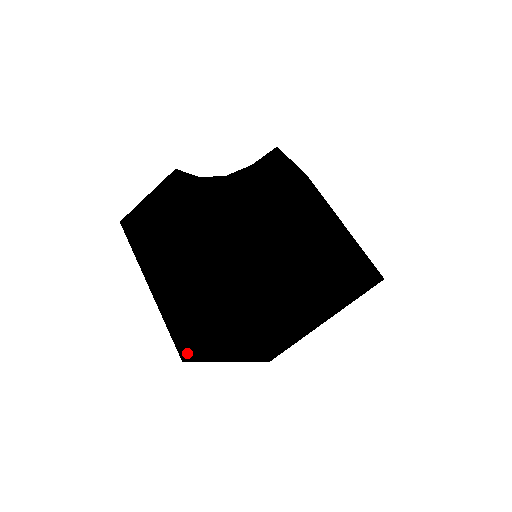
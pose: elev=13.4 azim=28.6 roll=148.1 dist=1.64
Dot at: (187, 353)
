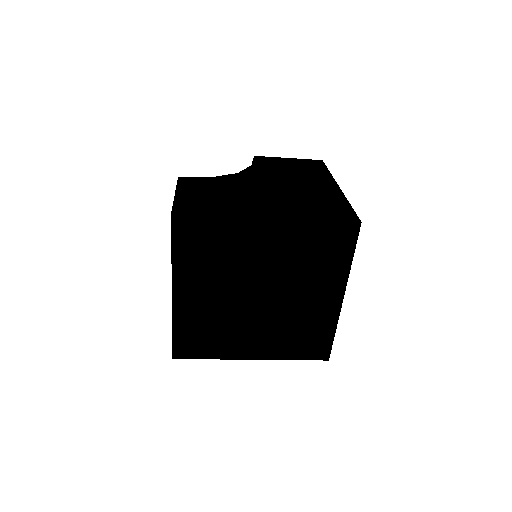
Dot at: (172, 350)
